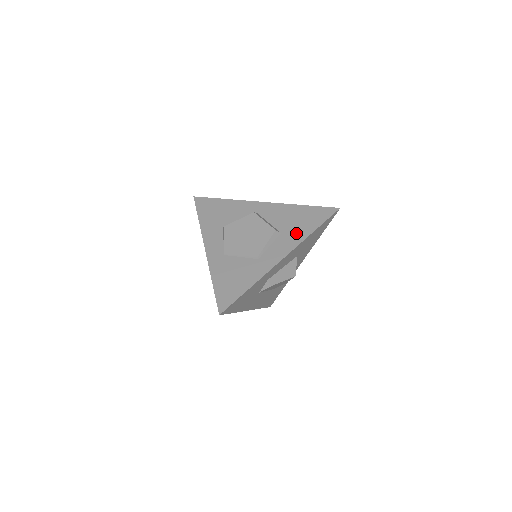
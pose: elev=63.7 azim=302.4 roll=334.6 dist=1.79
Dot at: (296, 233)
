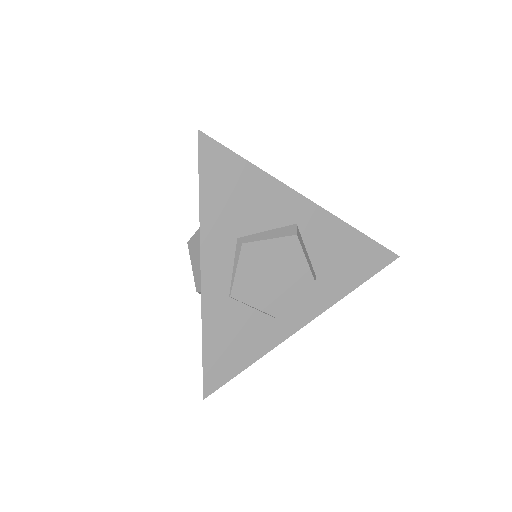
Dot at: (335, 285)
